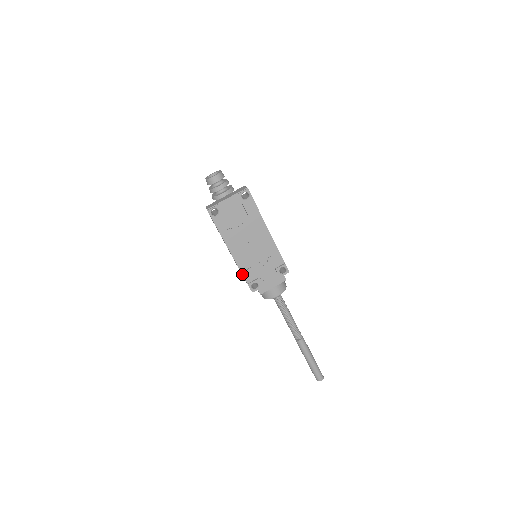
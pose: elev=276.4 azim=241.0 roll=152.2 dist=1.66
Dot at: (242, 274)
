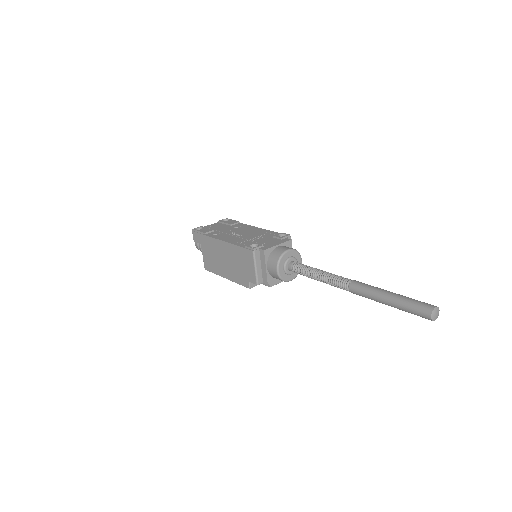
Dot at: (236, 246)
